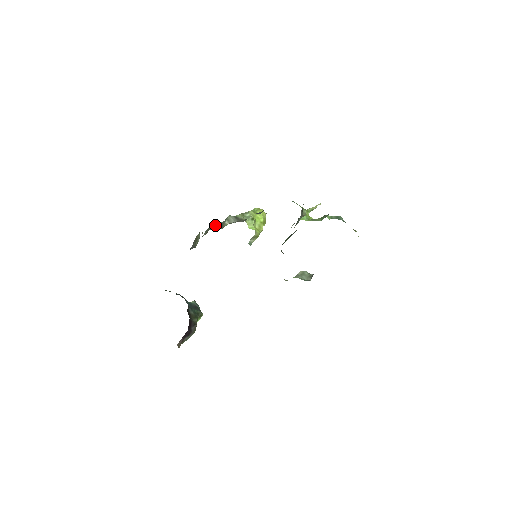
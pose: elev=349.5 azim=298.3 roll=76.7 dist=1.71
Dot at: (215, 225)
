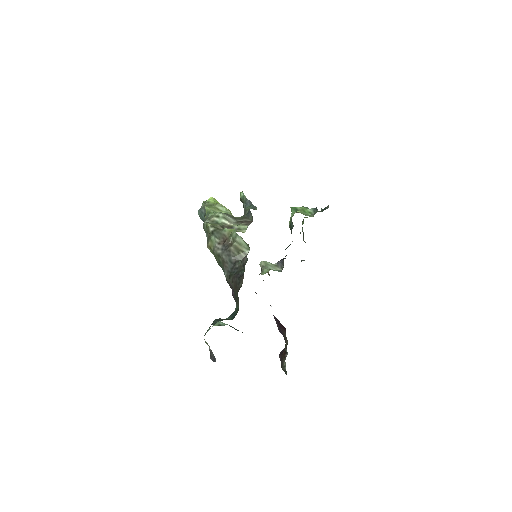
Dot at: (216, 226)
